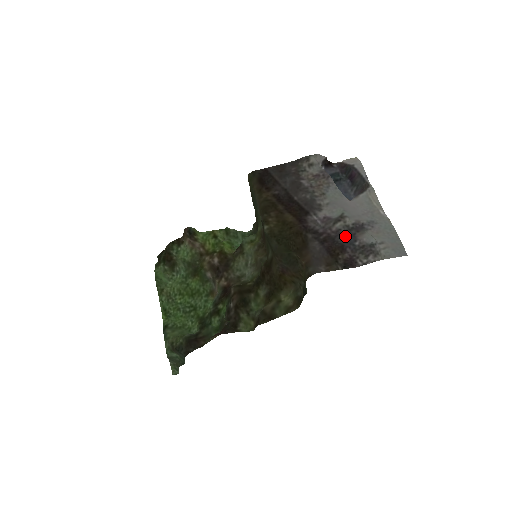
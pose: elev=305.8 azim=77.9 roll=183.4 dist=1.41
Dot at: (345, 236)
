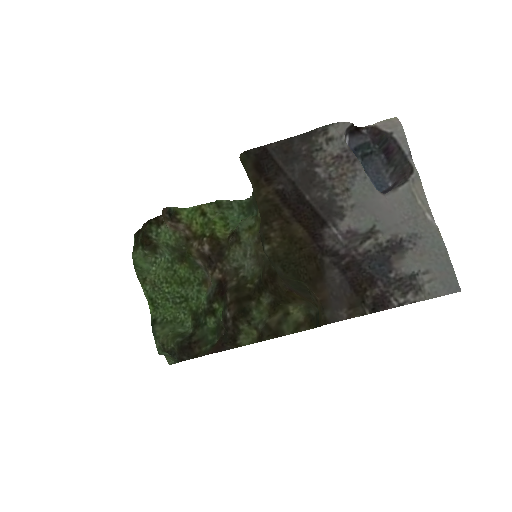
Dot at: (376, 262)
